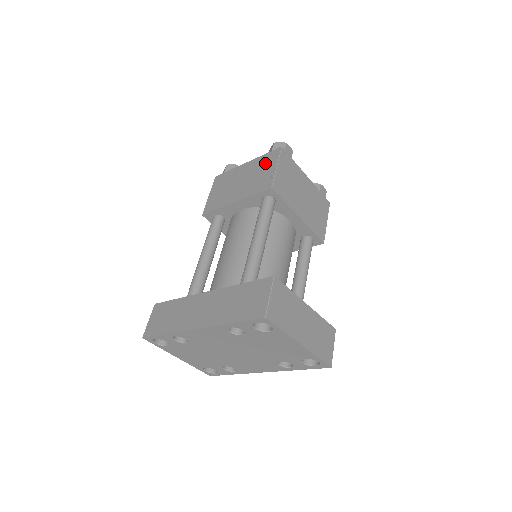
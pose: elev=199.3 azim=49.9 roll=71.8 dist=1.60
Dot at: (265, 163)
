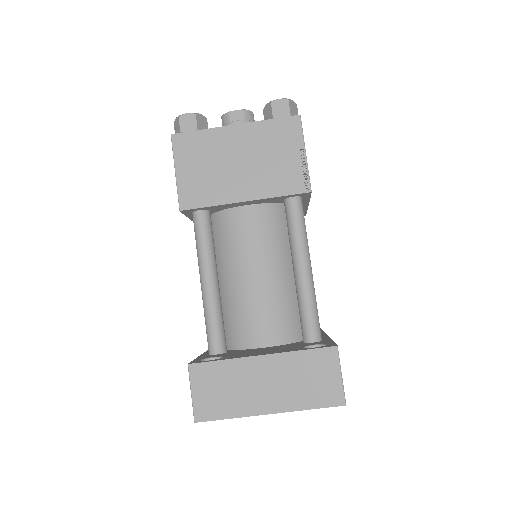
Dot at: occluded
